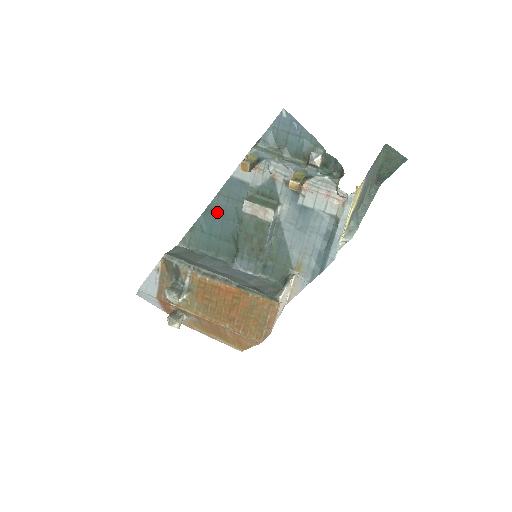
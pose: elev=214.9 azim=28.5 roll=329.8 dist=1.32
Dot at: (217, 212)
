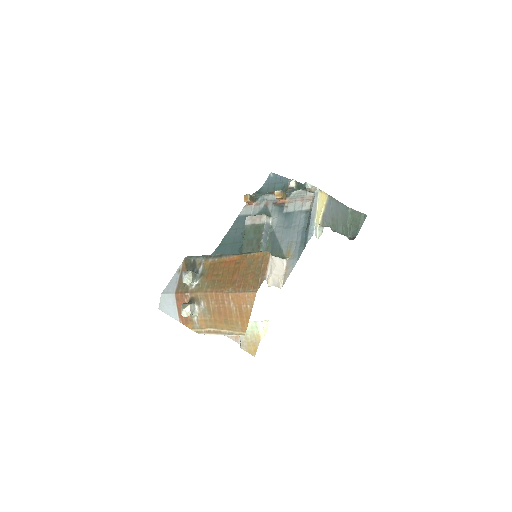
Dot at: (228, 241)
